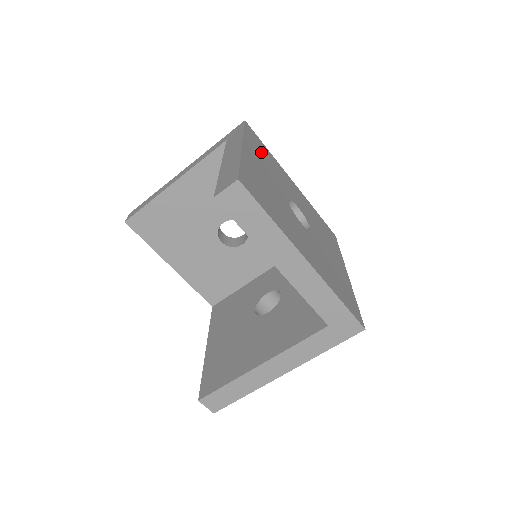
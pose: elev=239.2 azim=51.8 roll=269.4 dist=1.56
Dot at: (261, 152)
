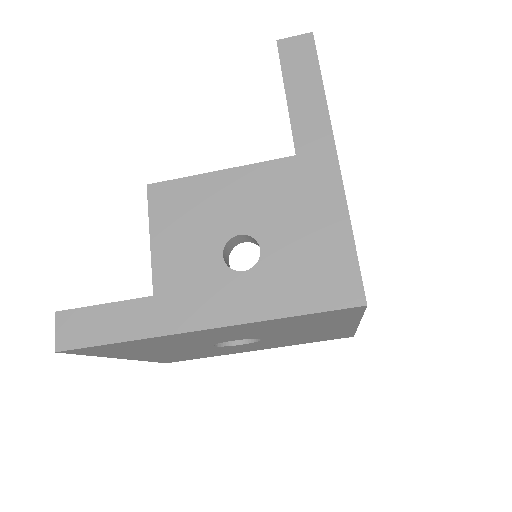
Dot at: occluded
